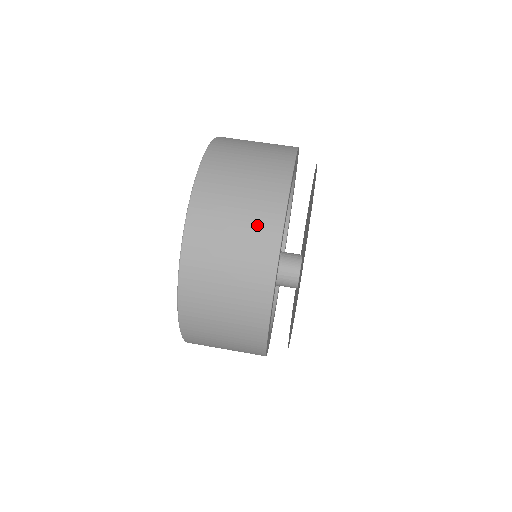
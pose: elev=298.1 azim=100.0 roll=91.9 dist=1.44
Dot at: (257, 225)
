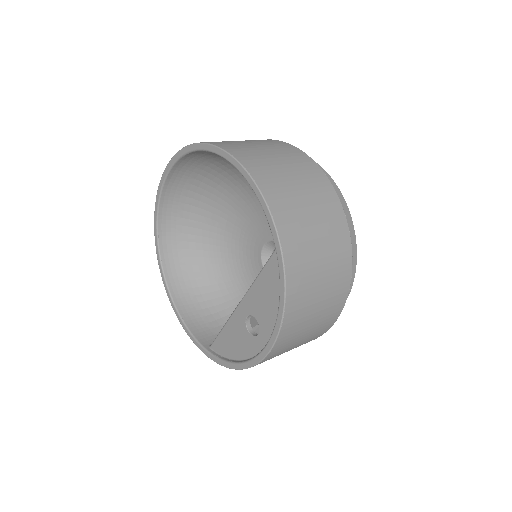
Dot at: (322, 200)
